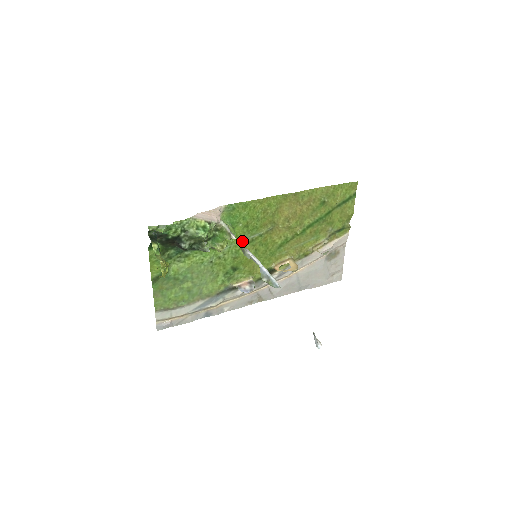
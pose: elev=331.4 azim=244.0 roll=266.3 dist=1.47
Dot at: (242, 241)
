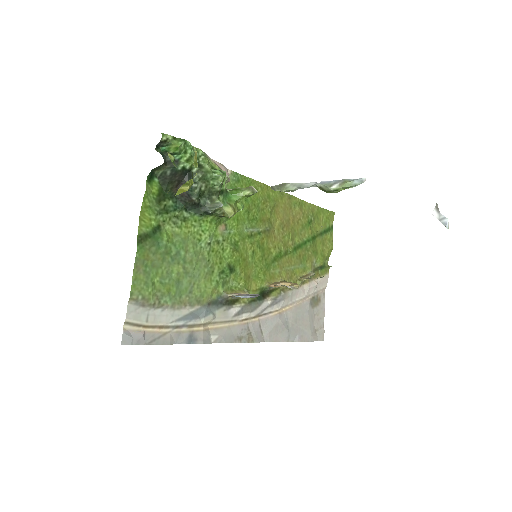
Dot at: (241, 231)
